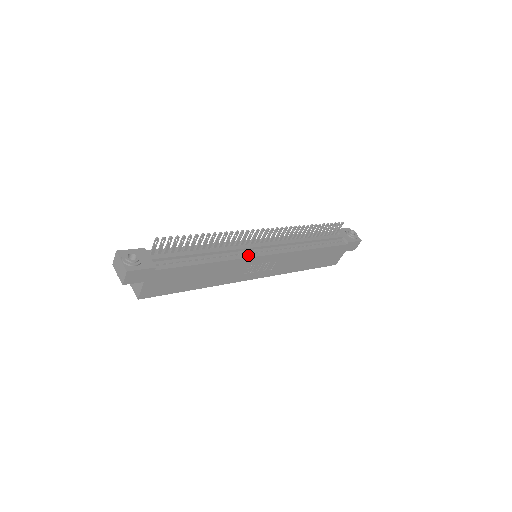
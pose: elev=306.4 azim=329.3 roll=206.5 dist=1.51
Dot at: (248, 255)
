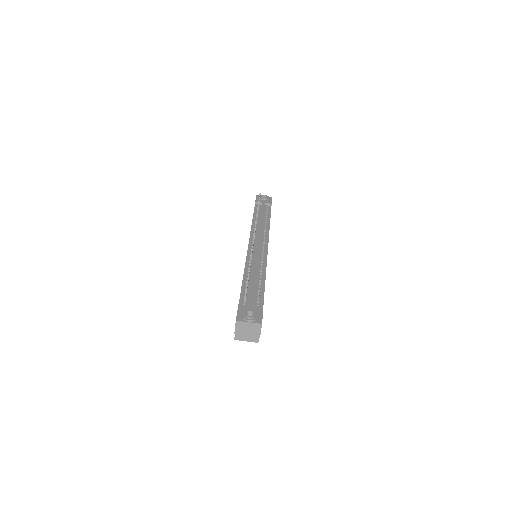
Dot at: (264, 257)
